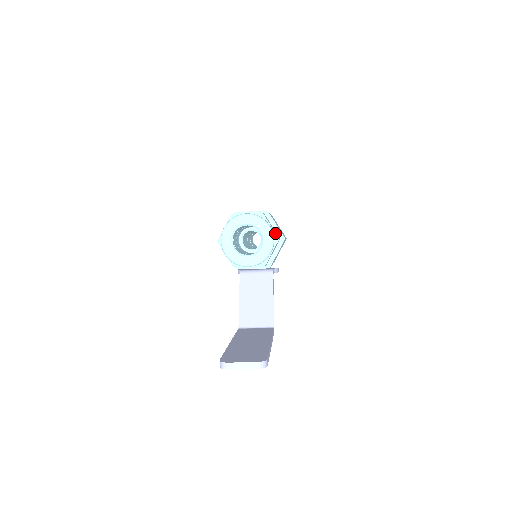
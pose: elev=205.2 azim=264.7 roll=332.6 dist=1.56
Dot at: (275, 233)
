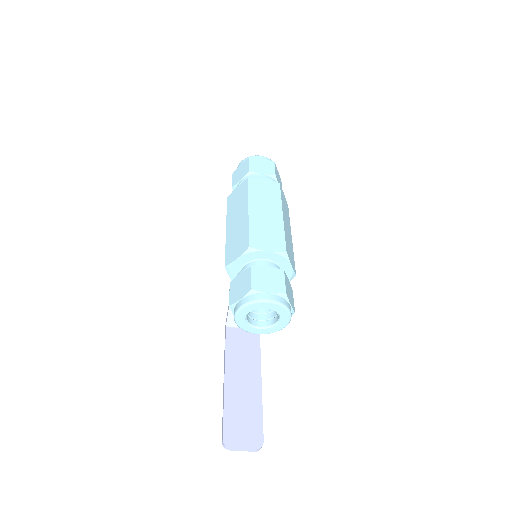
Dot at: (293, 310)
